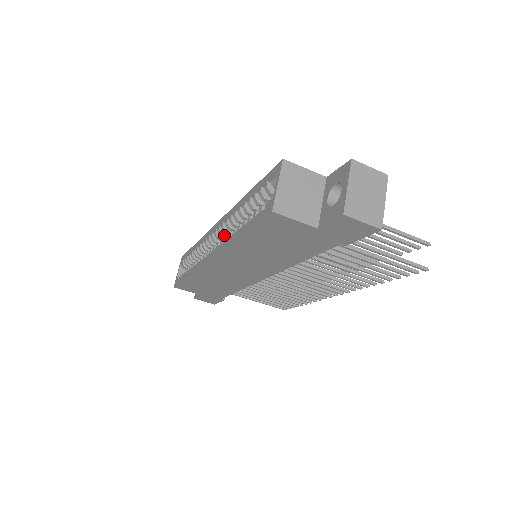
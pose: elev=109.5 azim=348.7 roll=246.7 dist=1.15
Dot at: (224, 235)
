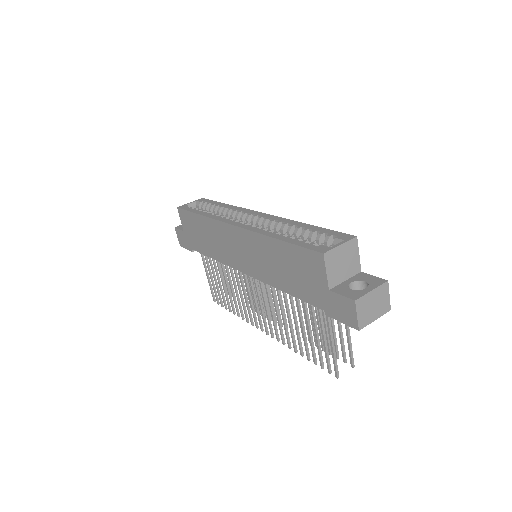
Dot at: (259, 224)
